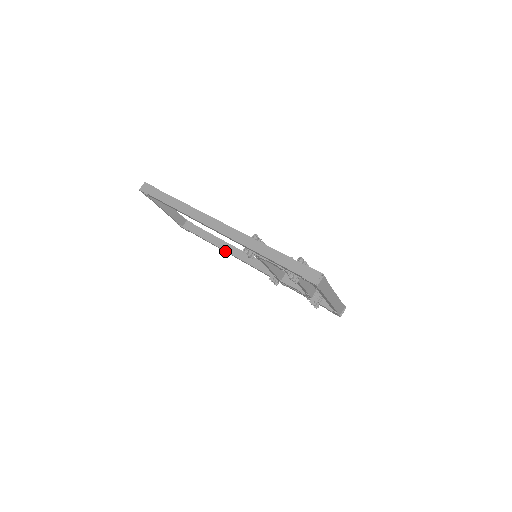
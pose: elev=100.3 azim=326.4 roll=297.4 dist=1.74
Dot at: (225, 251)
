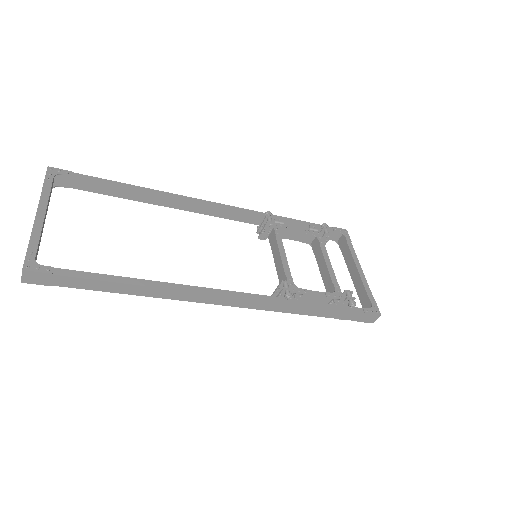
Dot at: (164, 205)
